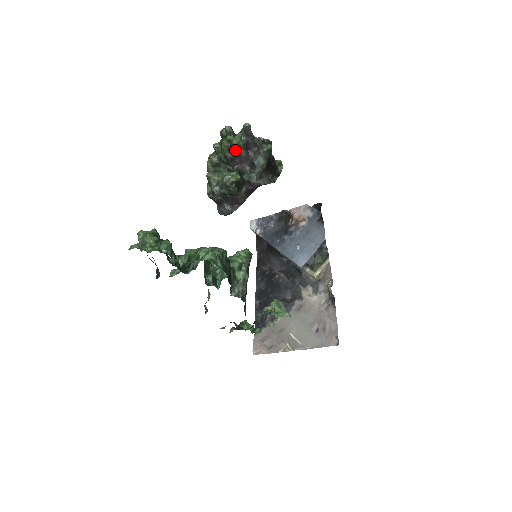
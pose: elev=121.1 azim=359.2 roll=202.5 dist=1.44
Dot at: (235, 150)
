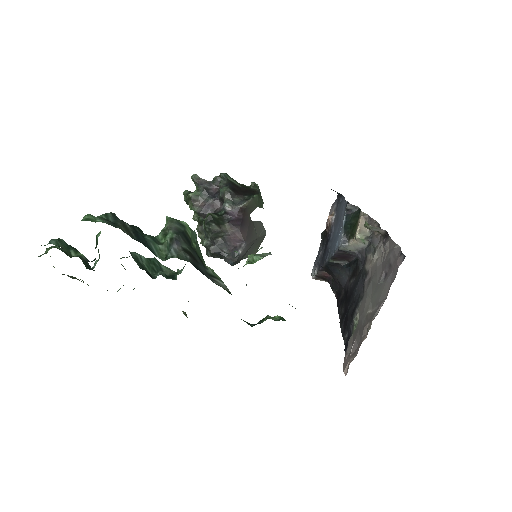
Dot at: (200, 202)
